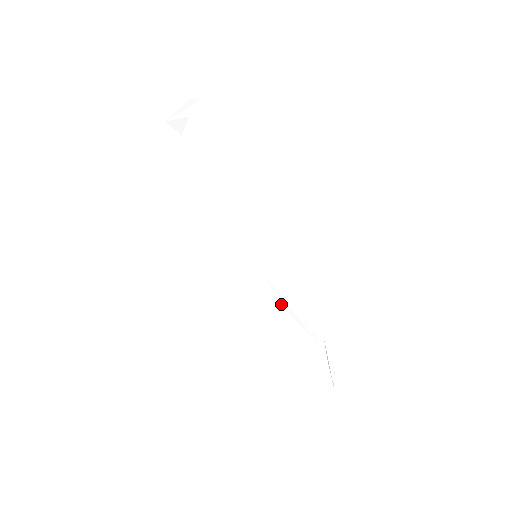
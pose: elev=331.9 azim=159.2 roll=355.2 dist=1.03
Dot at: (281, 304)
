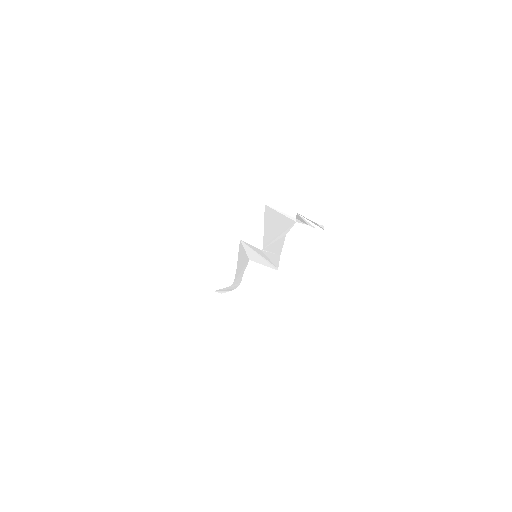
Dot at: (240, 267)
